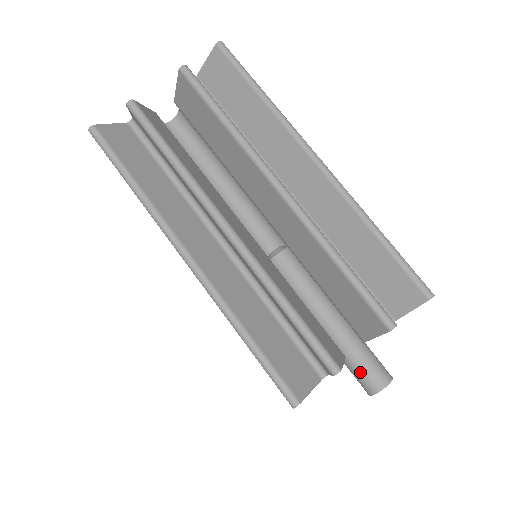
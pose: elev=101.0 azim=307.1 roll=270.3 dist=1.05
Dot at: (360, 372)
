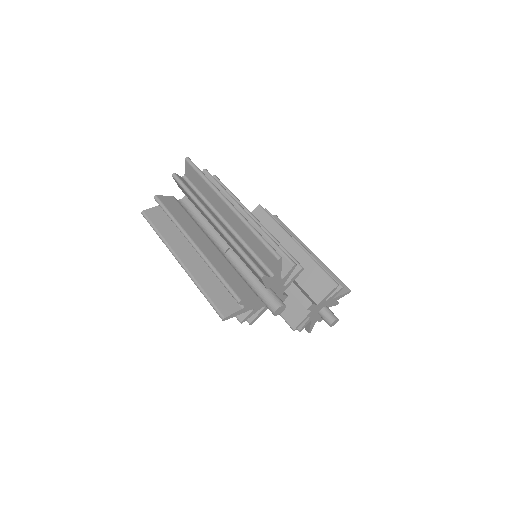
Dot at: (266, 304)
